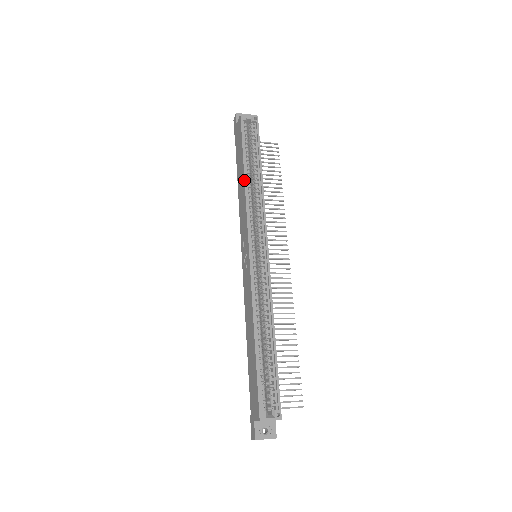
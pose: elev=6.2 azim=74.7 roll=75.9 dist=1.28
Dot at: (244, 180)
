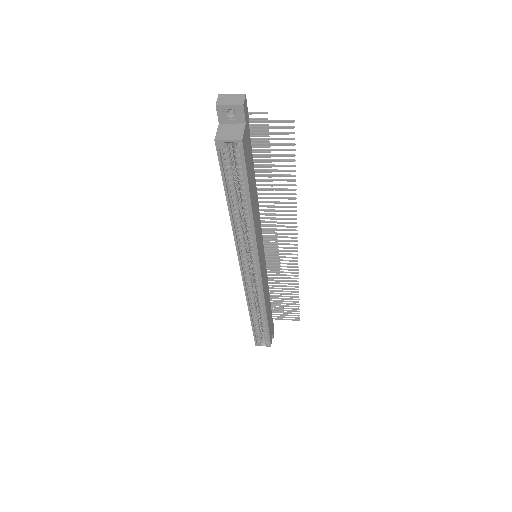
Dot at: (230, 220)
